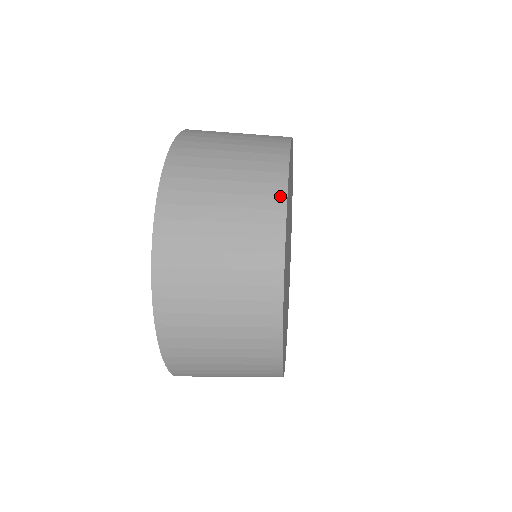
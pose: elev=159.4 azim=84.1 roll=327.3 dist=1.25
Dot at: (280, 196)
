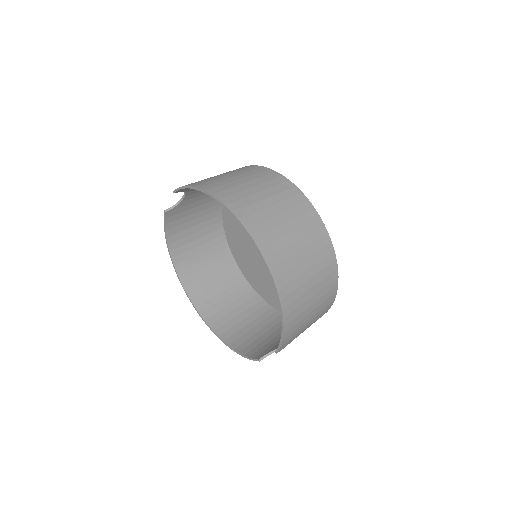
Dot at: (299, 194)
